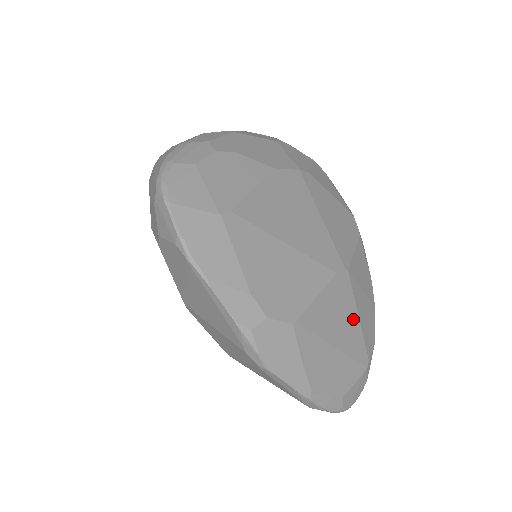
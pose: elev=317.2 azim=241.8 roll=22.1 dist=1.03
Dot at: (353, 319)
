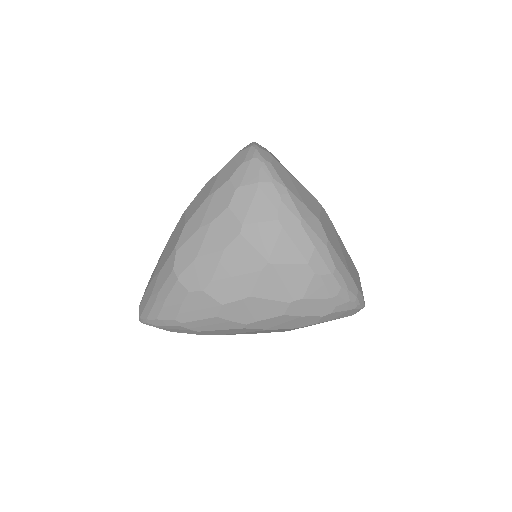
Dot at: occluded
